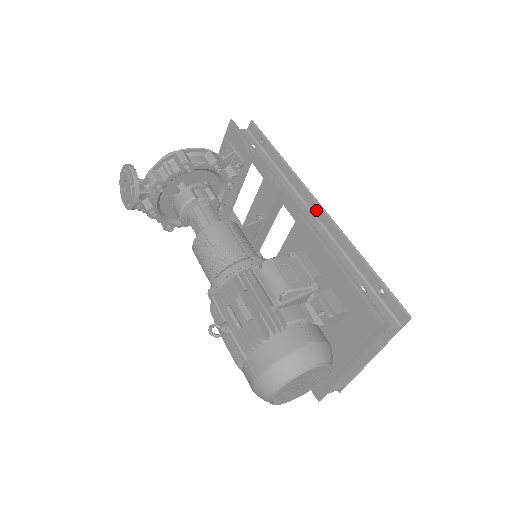
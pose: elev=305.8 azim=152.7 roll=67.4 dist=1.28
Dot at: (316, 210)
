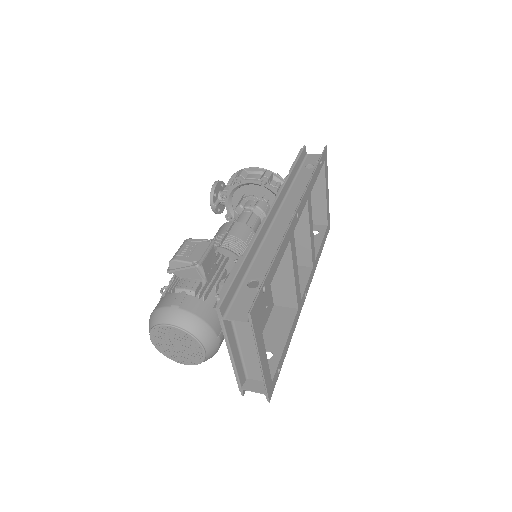
Dot at: occluded
